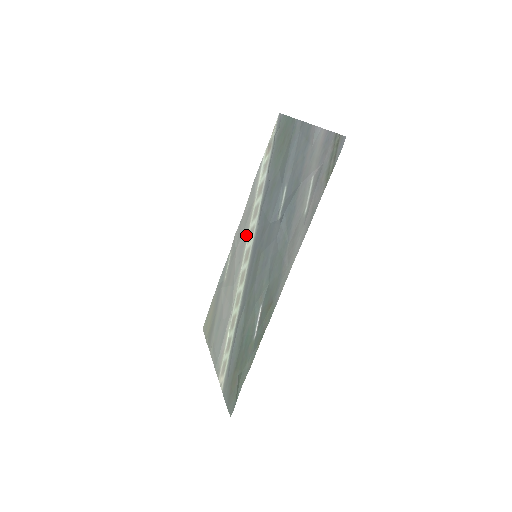
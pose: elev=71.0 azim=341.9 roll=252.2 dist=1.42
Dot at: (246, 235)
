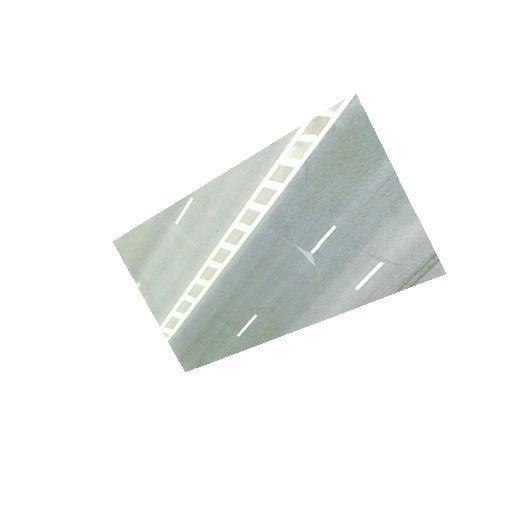
Dot at: (237, 209)
